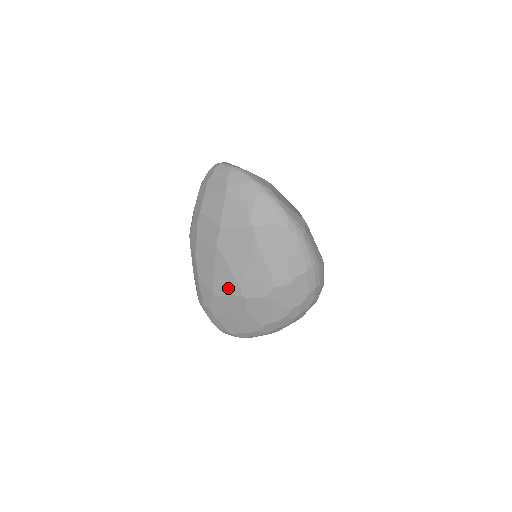
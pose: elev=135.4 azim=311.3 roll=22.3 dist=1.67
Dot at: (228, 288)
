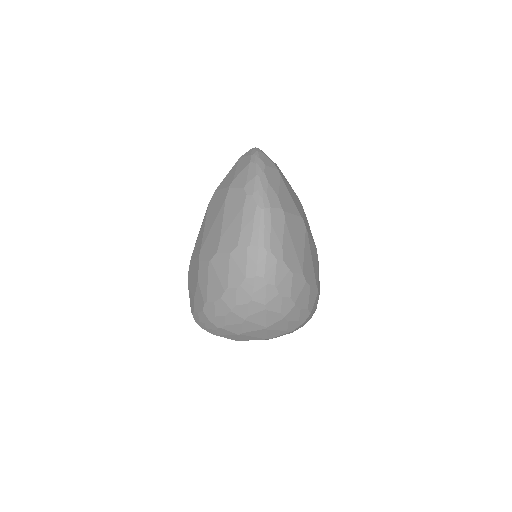
Dot at: (197, 250)
